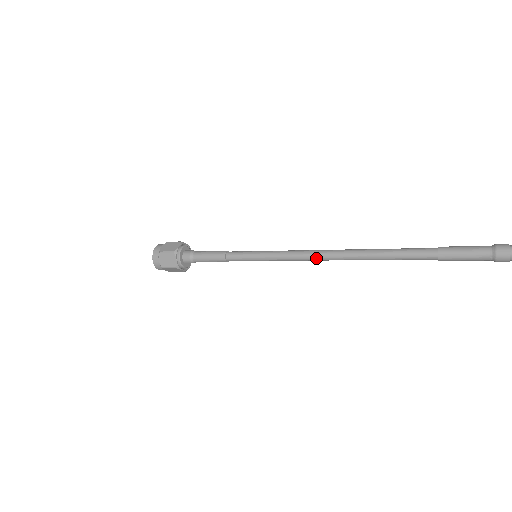
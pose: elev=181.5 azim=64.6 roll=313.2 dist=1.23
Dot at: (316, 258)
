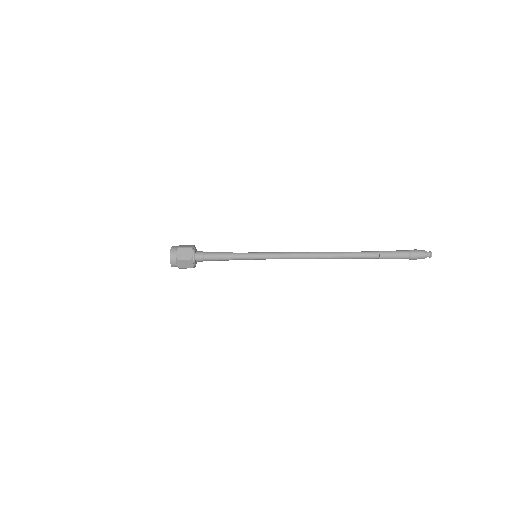
Dot at: (302, 256)
